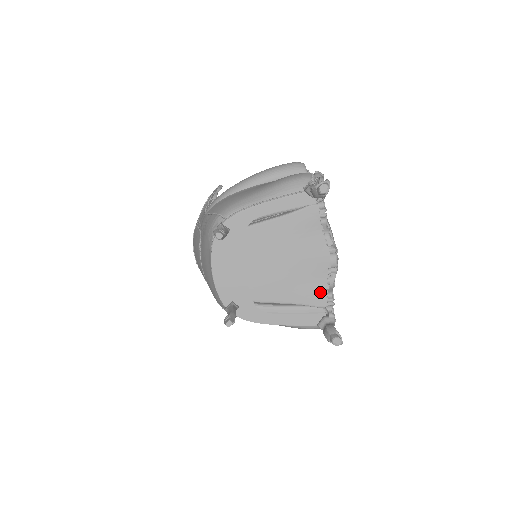
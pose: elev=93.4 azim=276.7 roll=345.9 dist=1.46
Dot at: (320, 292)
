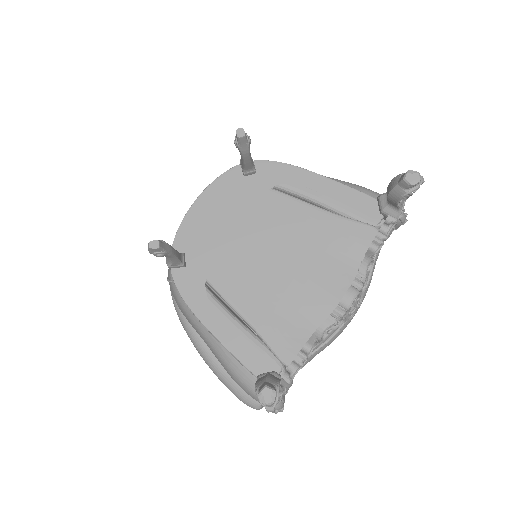
Dot at: (296, 339)
